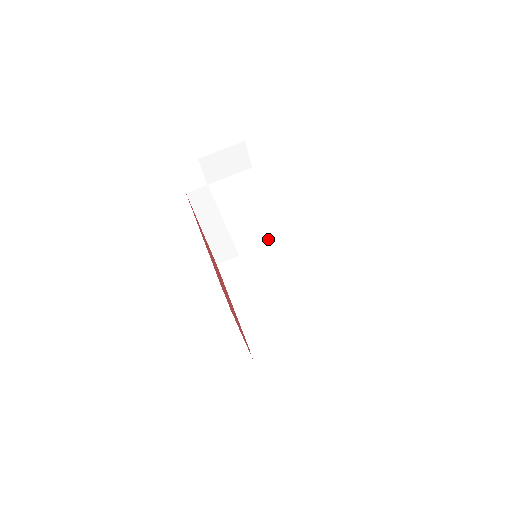
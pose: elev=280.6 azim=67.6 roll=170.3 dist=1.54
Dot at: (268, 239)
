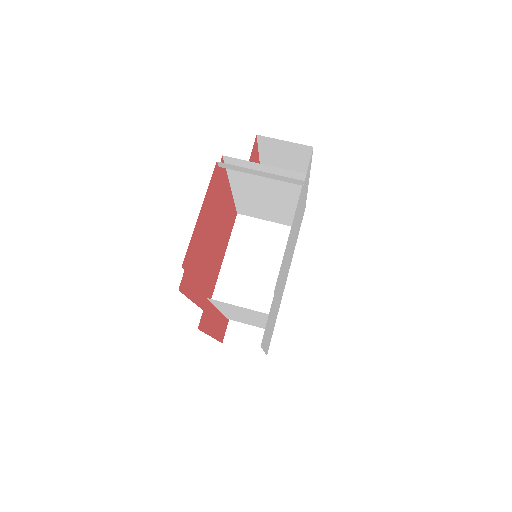
Dot at: (282, 186)
